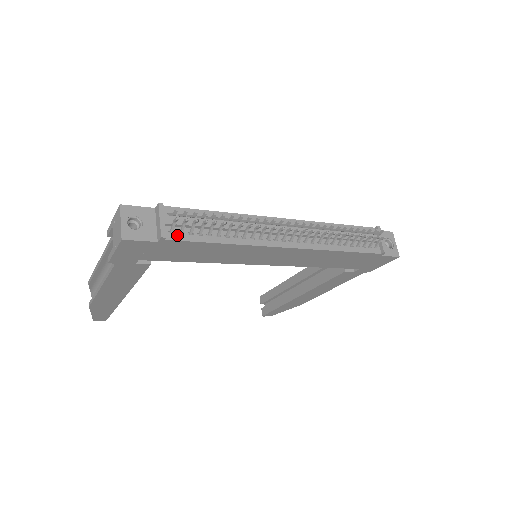
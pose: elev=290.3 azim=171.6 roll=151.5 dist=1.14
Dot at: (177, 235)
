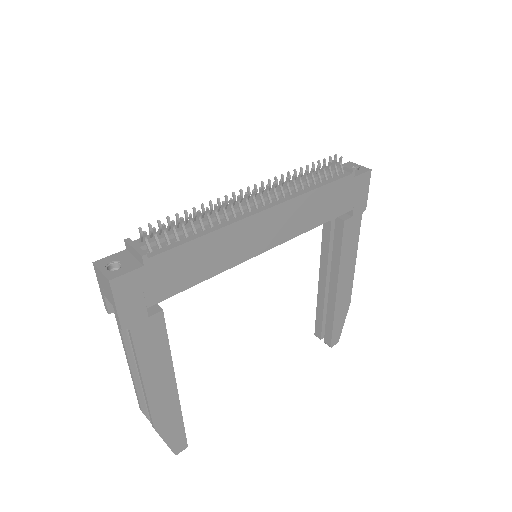
Dot at: (157, 251)
